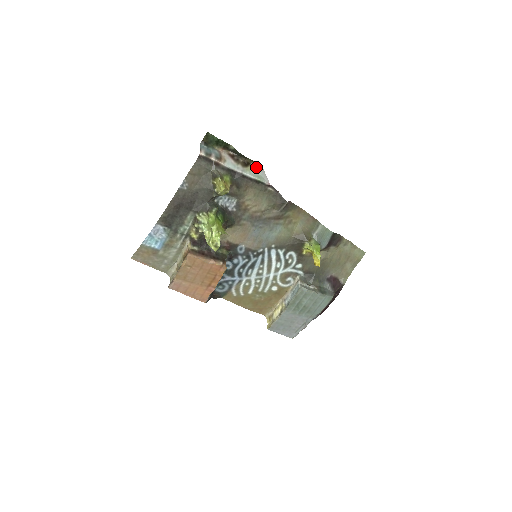
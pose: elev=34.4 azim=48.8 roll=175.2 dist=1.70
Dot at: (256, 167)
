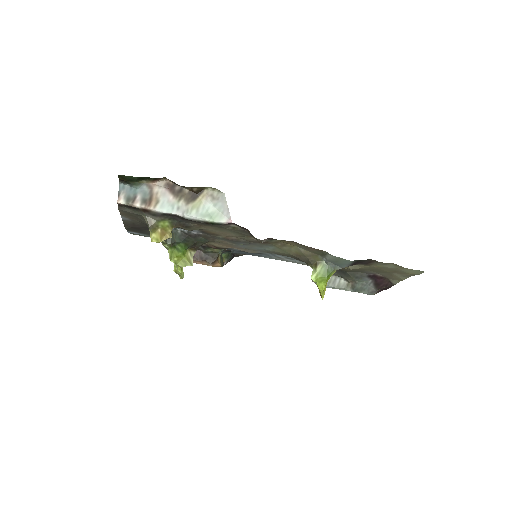
Dot at: (212, 194)
